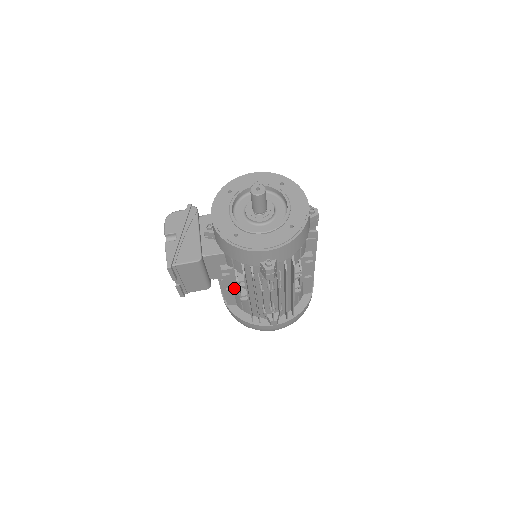
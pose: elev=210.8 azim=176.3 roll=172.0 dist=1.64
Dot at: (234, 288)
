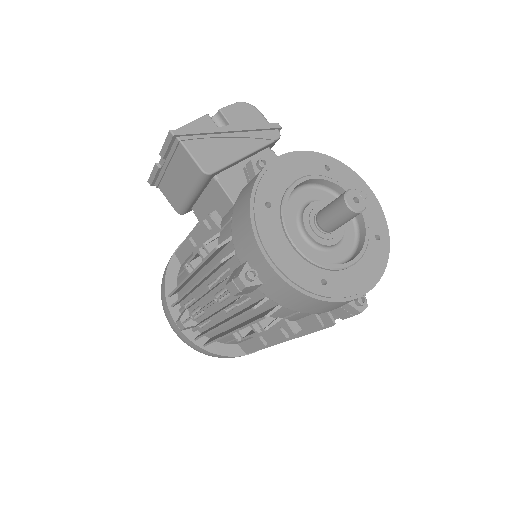
Dot at: (197, 247)
